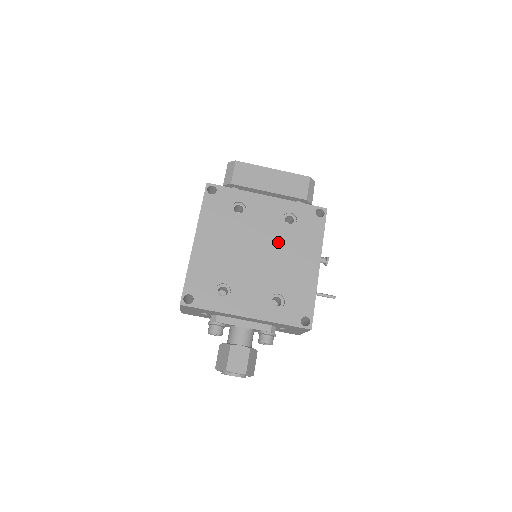
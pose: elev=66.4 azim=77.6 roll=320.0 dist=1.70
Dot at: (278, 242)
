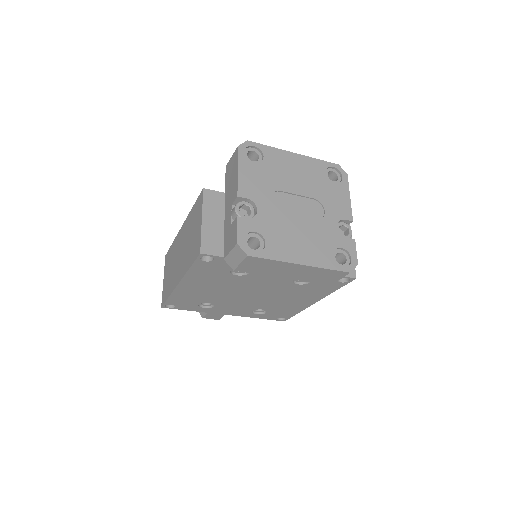
Dot at: (278, 291)
